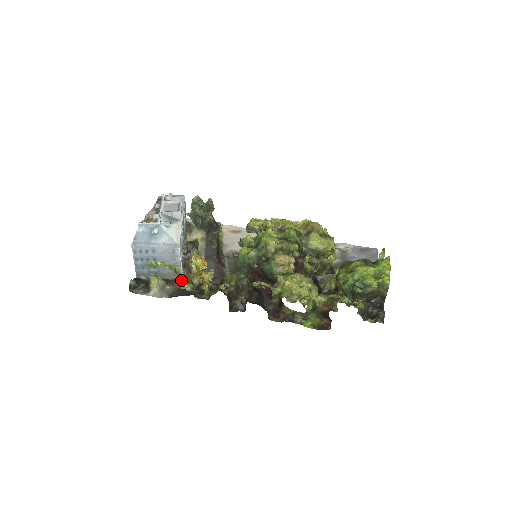
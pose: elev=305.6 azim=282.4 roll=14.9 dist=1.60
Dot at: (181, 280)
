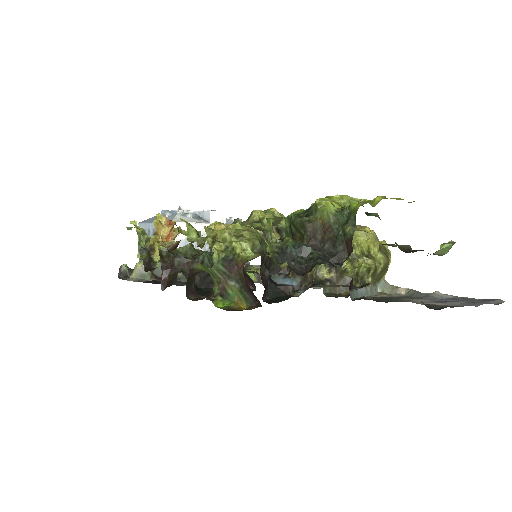
Dot at: (144, 248)
